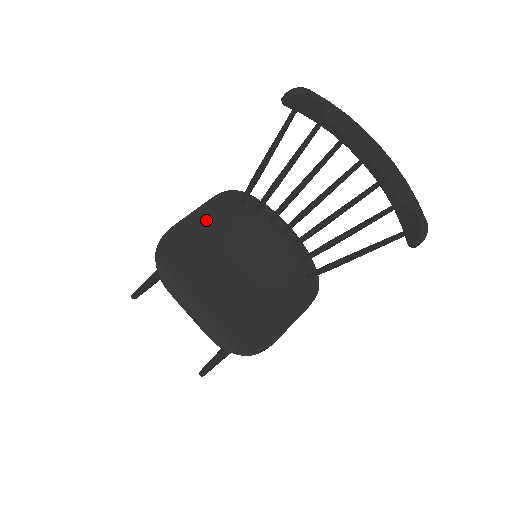
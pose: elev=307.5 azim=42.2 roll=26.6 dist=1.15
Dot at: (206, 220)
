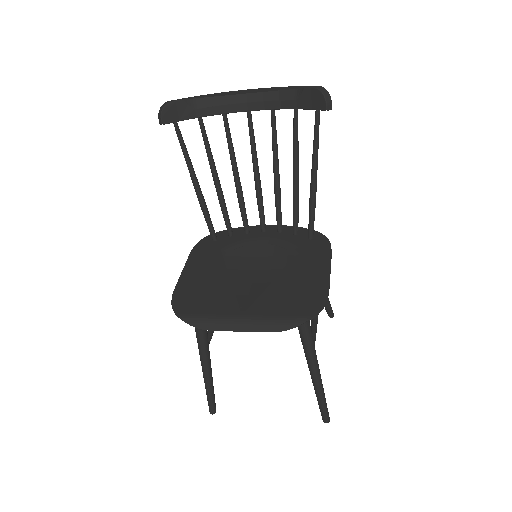
Dot at: (197, 268)
